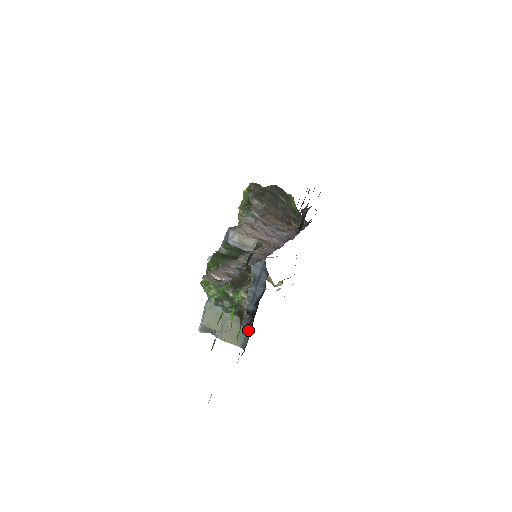
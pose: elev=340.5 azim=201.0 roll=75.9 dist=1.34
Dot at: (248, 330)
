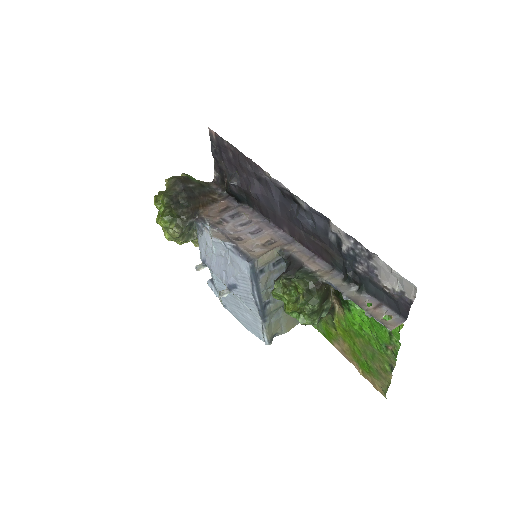
Dot at: occluded
